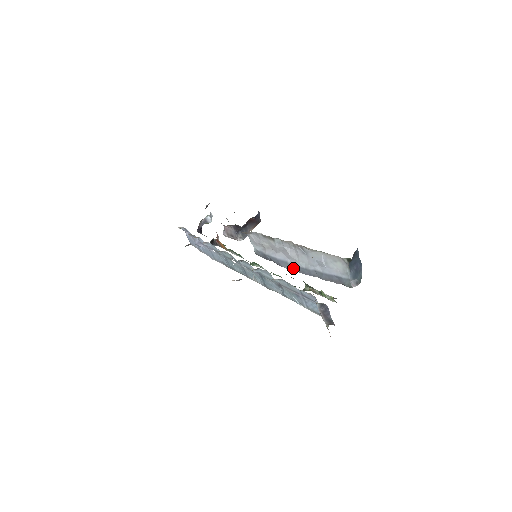
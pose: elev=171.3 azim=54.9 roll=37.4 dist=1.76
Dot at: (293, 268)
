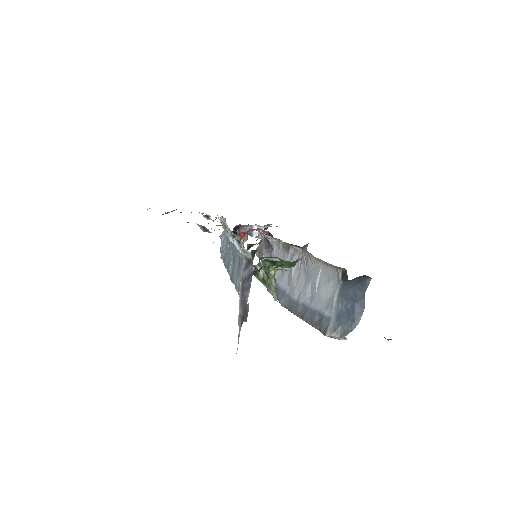
Dot at: (286, 302)
